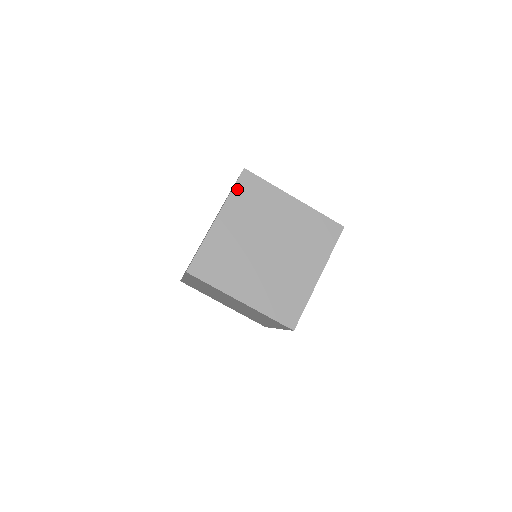
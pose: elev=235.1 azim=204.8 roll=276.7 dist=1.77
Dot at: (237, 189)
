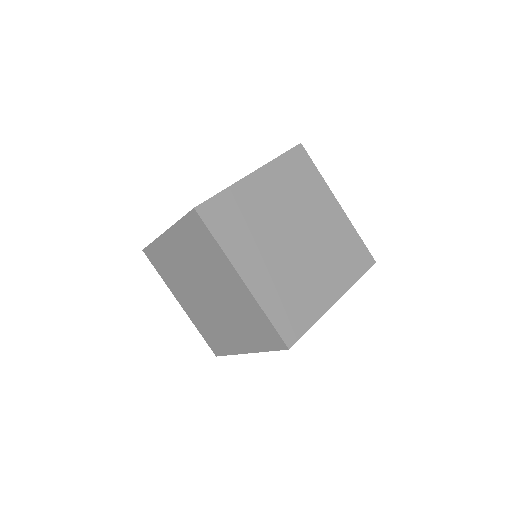
Dot at: (286, 158)
